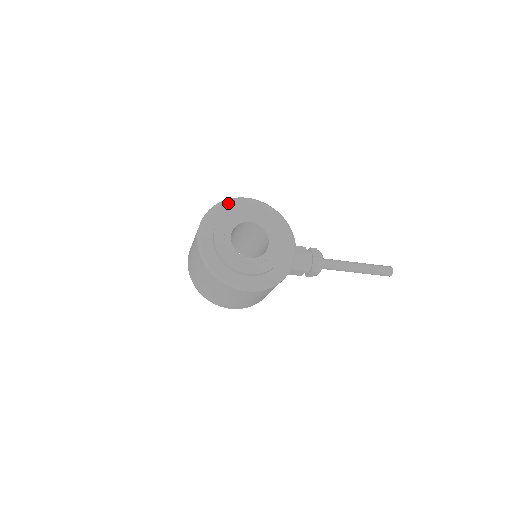
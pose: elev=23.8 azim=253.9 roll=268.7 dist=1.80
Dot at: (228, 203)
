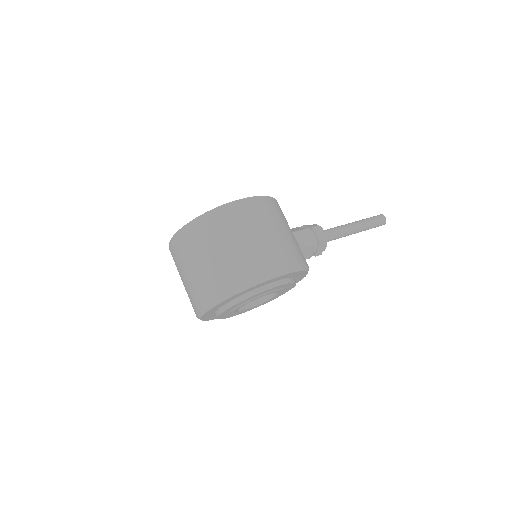
Dot at: (252, 288)
